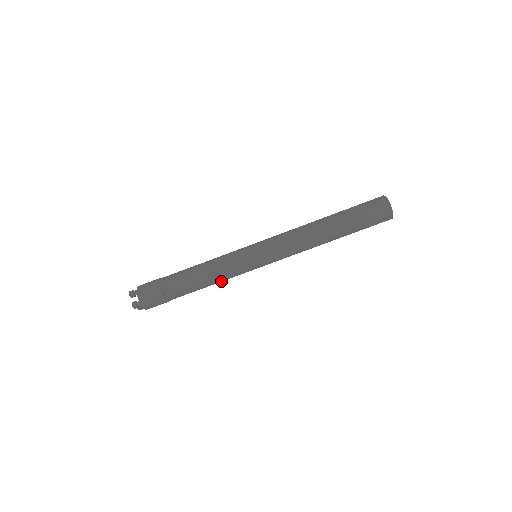
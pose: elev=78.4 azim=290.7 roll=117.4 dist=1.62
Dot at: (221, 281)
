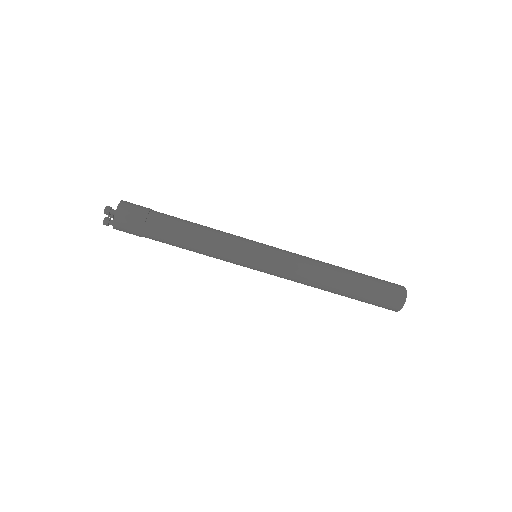
Dot at: occluded
